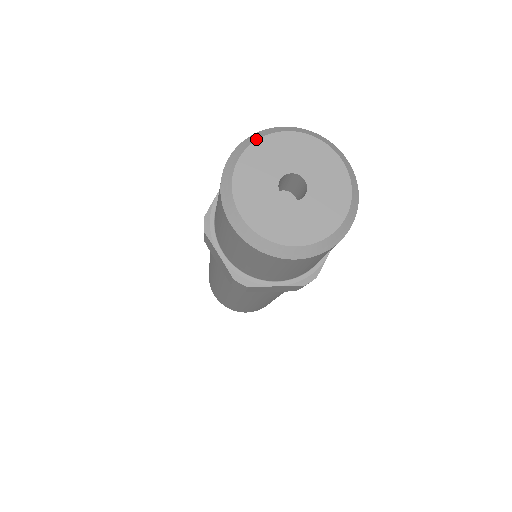
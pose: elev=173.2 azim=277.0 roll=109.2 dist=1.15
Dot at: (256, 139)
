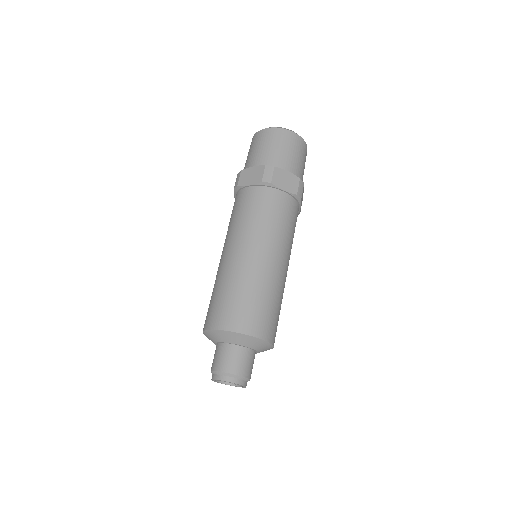
Dot at: occluded
